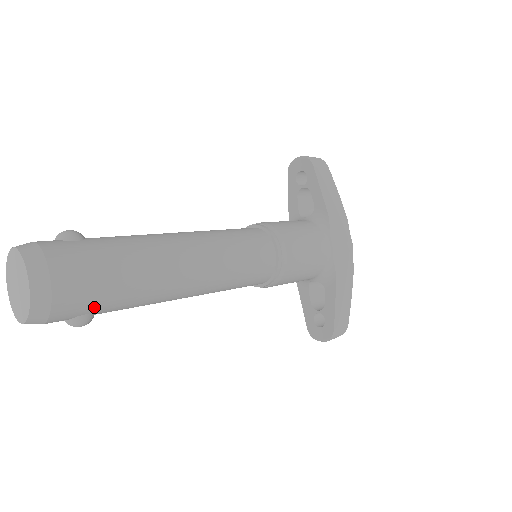
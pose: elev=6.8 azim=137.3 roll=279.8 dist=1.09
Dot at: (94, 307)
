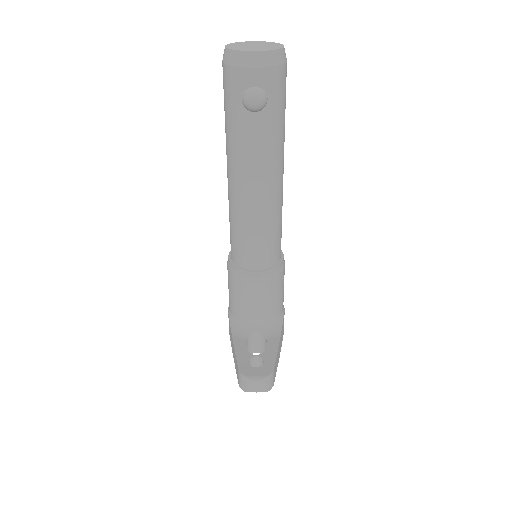
Dot at: (275, 102)
